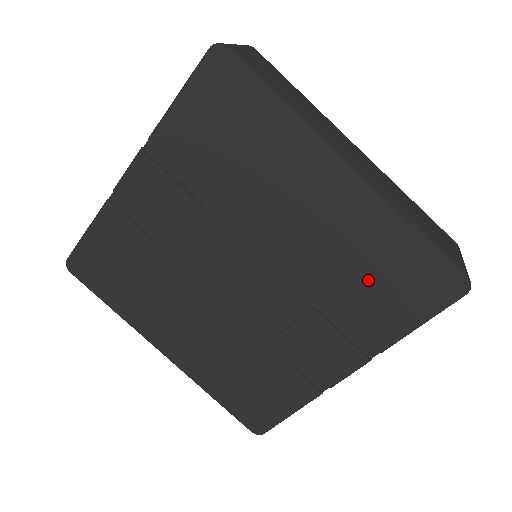
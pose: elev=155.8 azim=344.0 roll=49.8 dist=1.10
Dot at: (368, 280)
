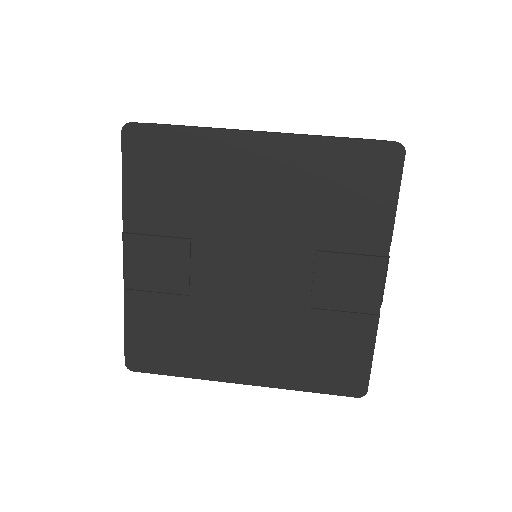
Dot at: (336, 199)
